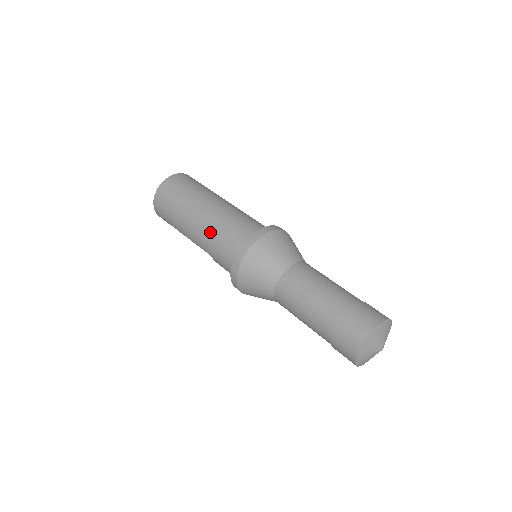
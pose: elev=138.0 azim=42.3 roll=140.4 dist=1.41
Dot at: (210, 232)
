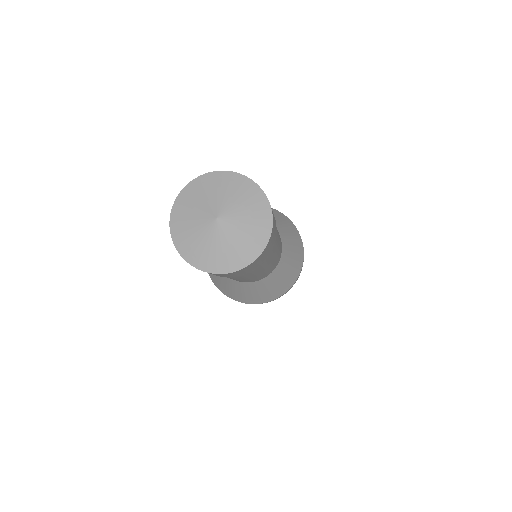
Dot at: occluded
